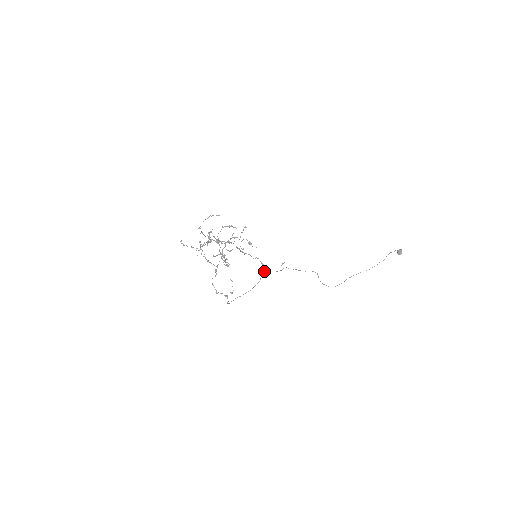
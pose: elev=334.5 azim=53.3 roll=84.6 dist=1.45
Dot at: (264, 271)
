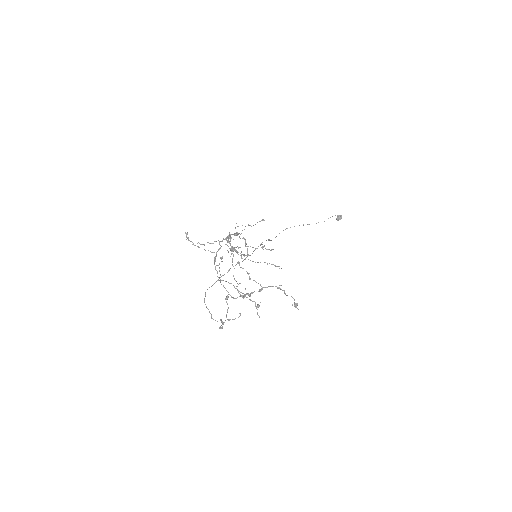
Dot at: occluded
